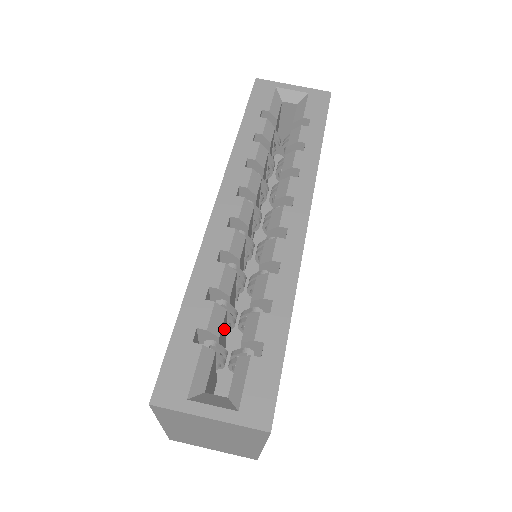
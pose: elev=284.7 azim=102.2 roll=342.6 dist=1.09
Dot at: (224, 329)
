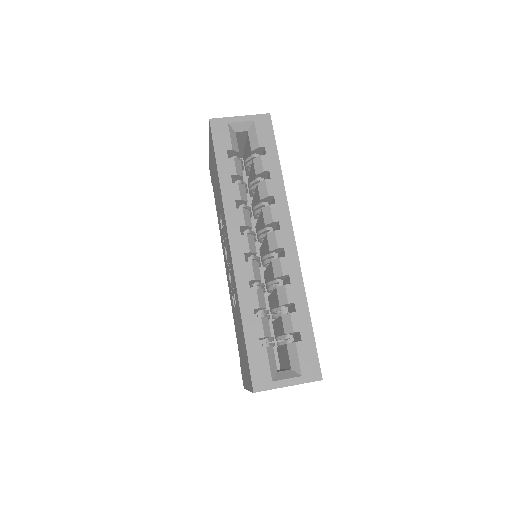
Dot at: occluded
